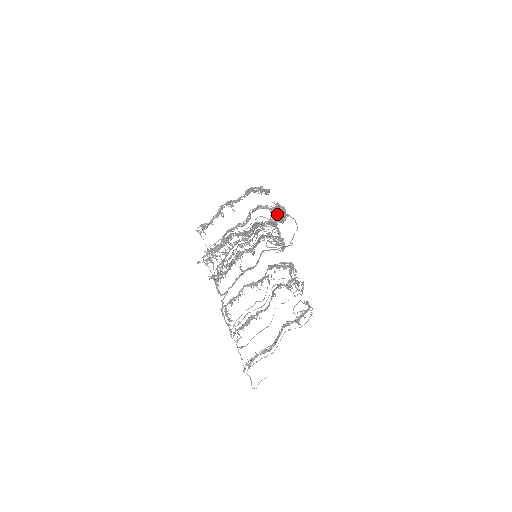
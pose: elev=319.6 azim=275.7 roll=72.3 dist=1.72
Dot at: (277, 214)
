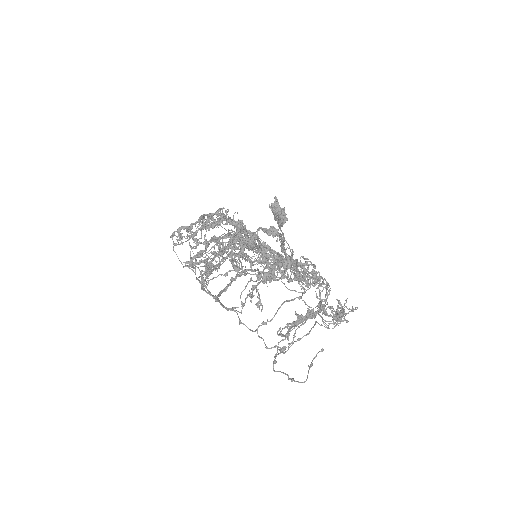
Dot at: (276, 212)
